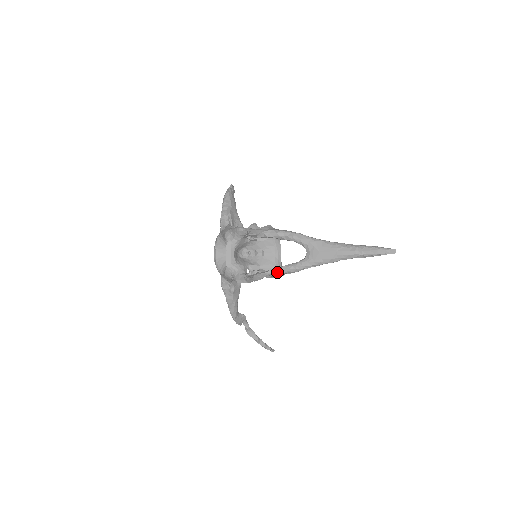
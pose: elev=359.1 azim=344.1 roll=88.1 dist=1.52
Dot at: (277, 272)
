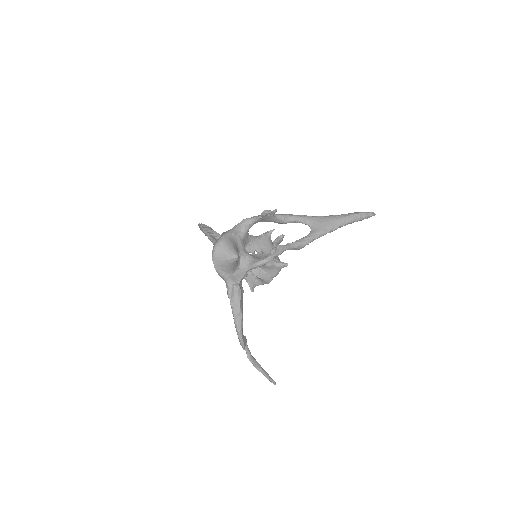
Dot at: (293, 245)
